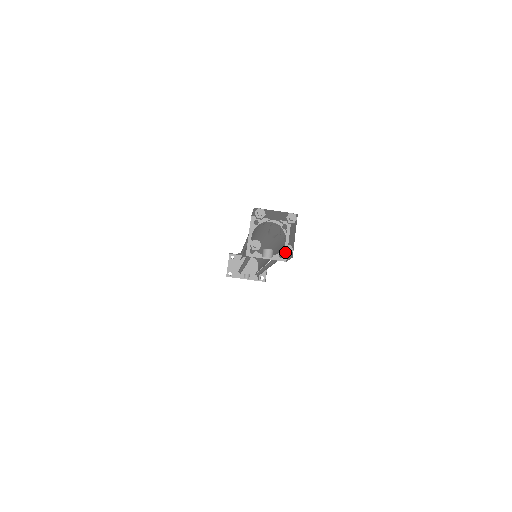
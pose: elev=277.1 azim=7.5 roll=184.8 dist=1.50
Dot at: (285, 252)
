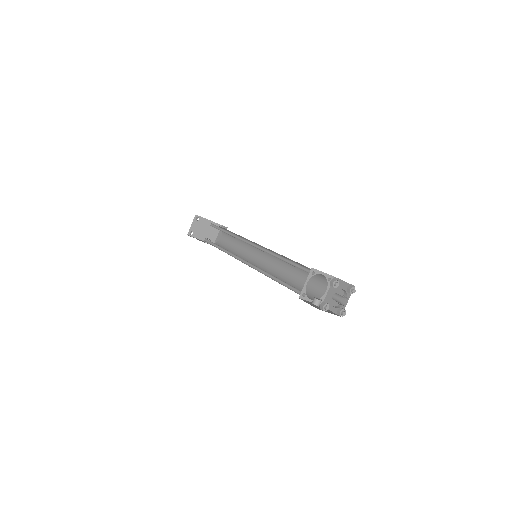
Dot at: (341, 314)
